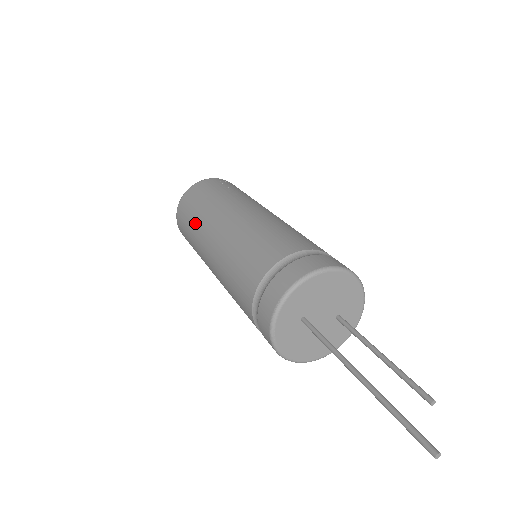
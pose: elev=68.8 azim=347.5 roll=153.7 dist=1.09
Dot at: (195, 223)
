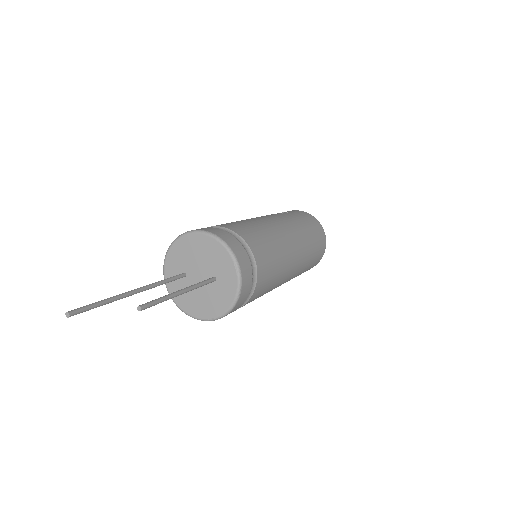
Dot at: occluded
